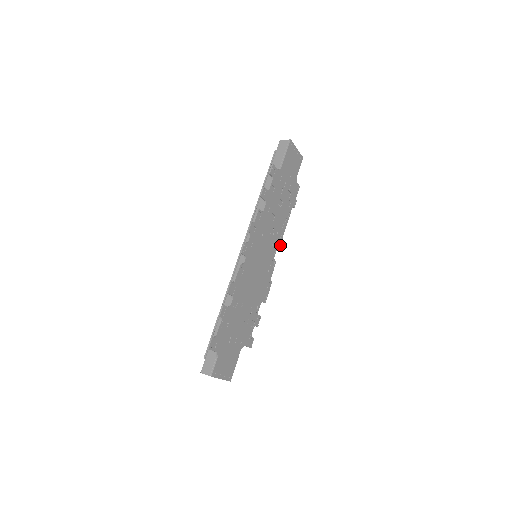
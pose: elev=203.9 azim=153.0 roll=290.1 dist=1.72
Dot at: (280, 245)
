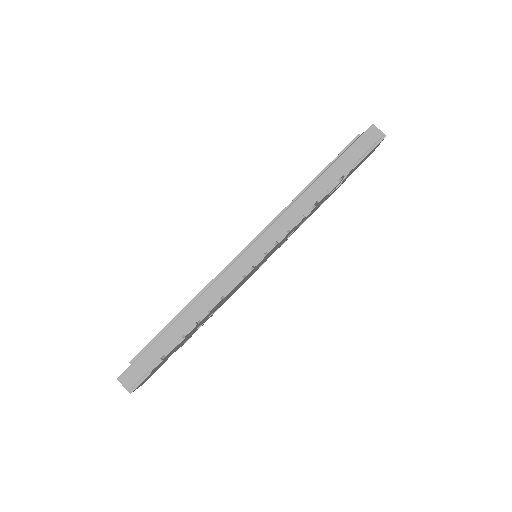
Dot at: occluded
